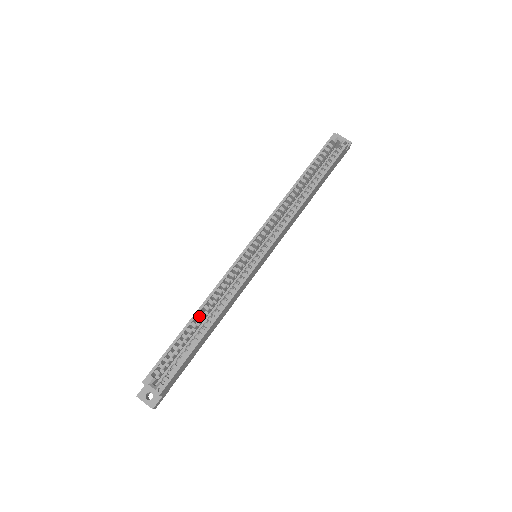
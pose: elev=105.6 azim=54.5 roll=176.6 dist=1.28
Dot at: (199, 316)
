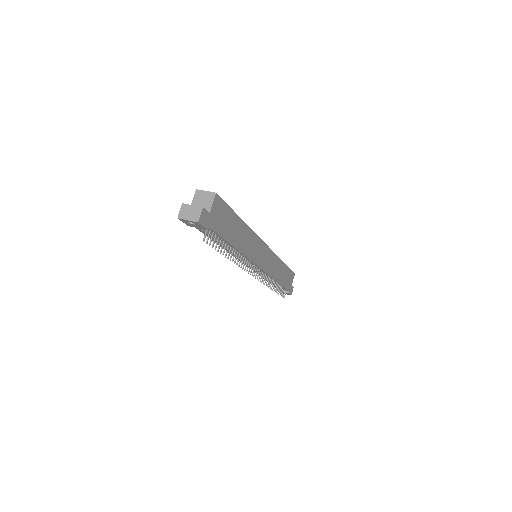
Dot at: occluded
